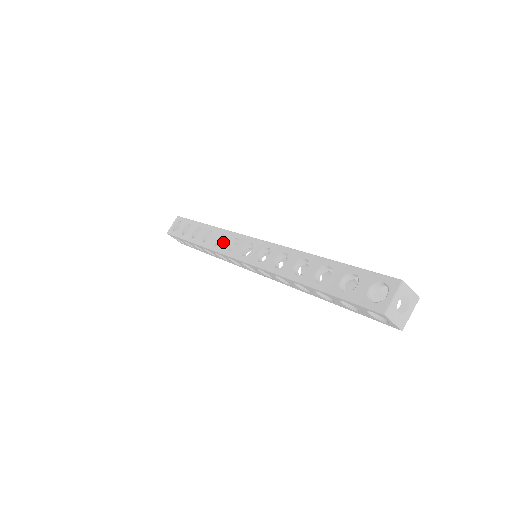
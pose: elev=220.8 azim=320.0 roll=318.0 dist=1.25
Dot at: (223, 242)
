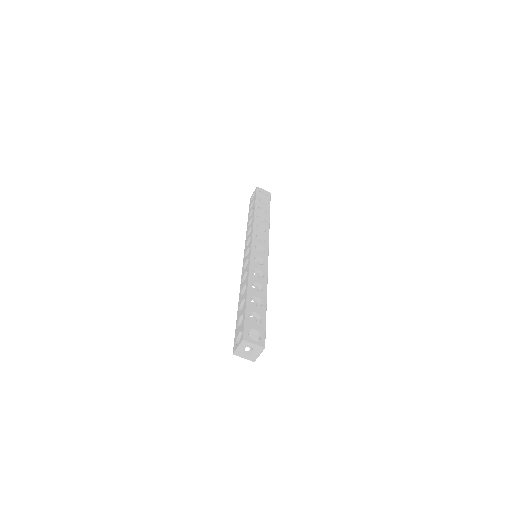
Dot at: (248, 235)
